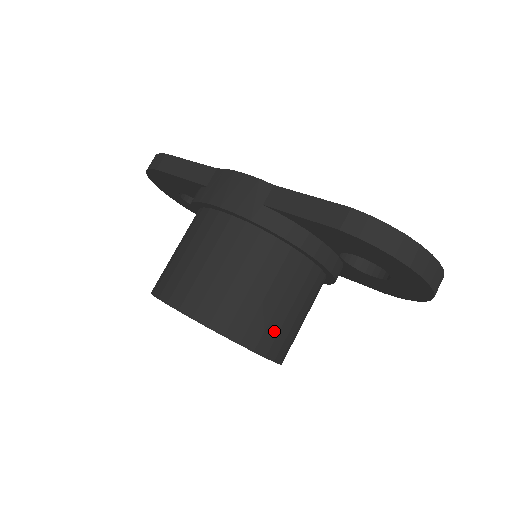
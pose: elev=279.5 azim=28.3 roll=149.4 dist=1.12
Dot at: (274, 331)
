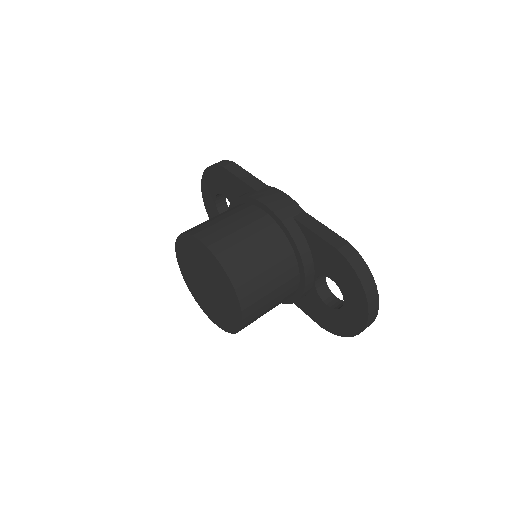
Dot at: (256, 298)
